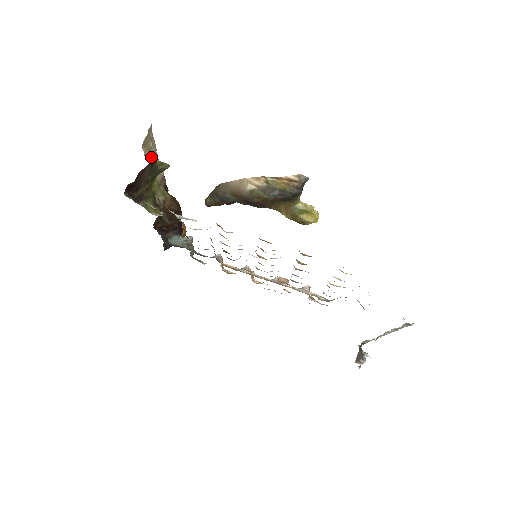
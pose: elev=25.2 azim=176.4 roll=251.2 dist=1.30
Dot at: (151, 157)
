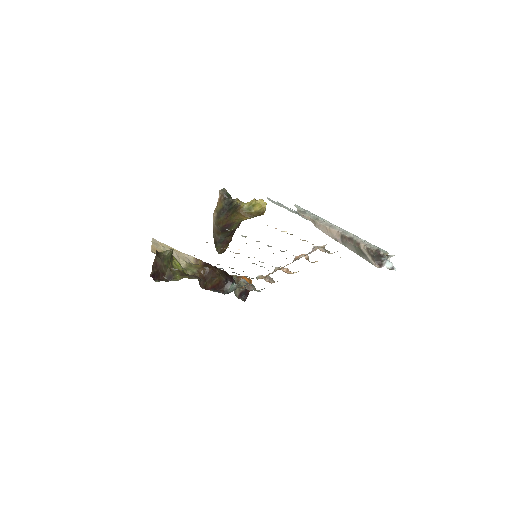
Dot at: occluded
